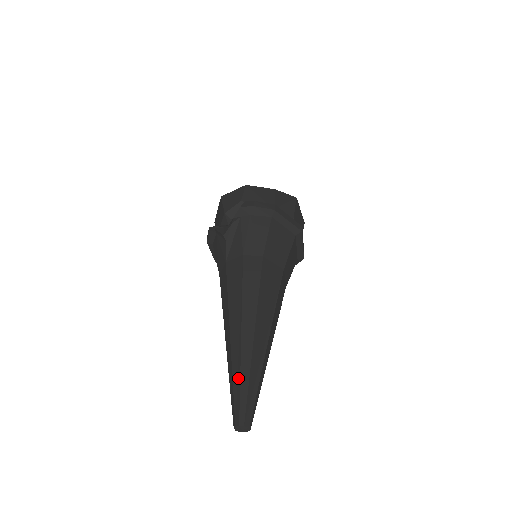
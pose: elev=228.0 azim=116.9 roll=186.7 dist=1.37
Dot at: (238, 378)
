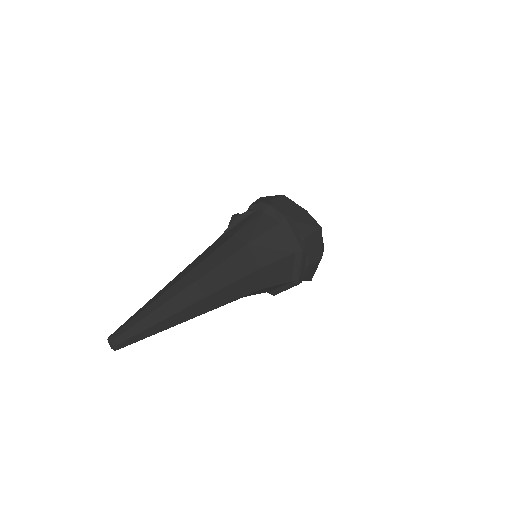
Dot at: (144, 308)
